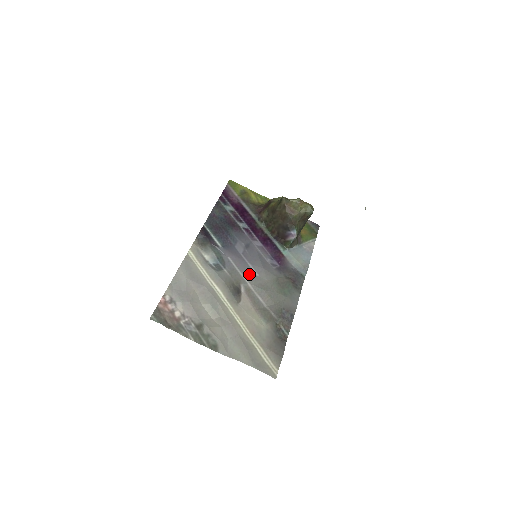
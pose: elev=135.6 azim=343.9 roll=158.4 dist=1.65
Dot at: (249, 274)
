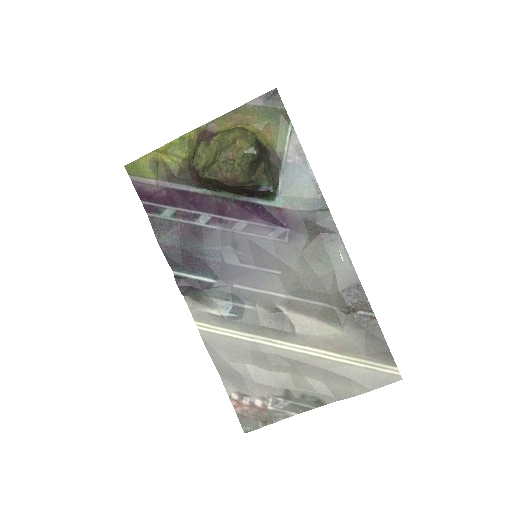
Dot at: (271, 282)
